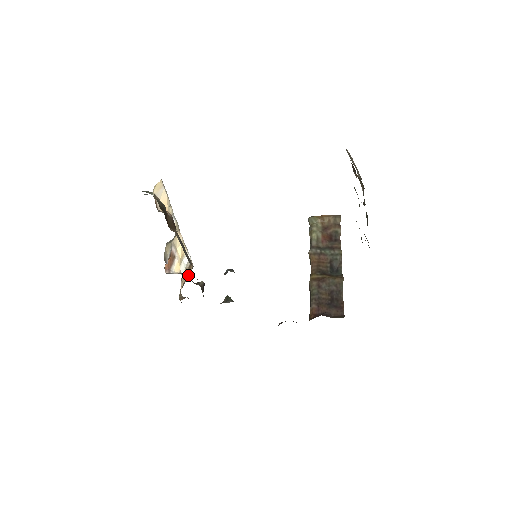
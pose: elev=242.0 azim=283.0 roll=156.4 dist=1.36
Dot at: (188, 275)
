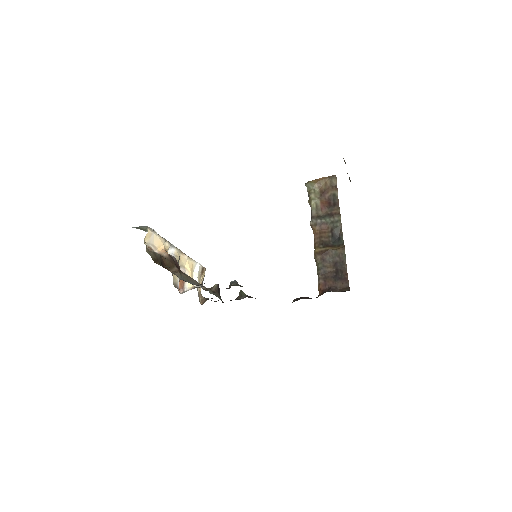
Dot at: (203, 276)
